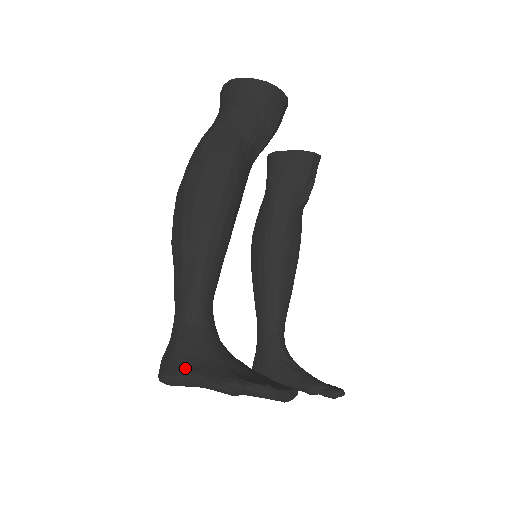
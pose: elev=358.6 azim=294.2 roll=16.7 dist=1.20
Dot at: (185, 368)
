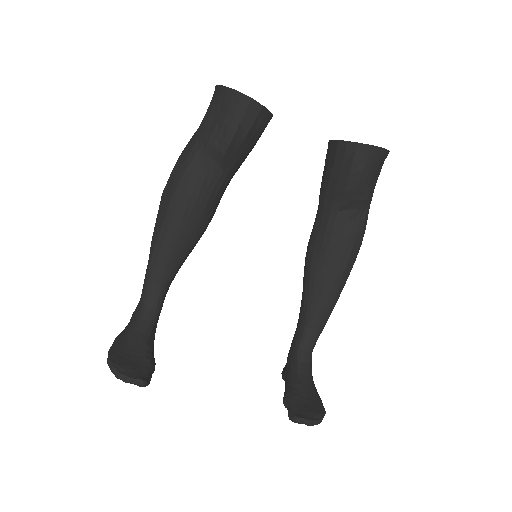
Dot at: (122, 331)
